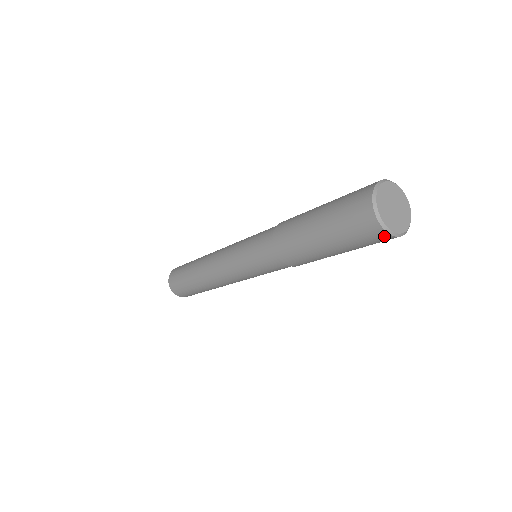
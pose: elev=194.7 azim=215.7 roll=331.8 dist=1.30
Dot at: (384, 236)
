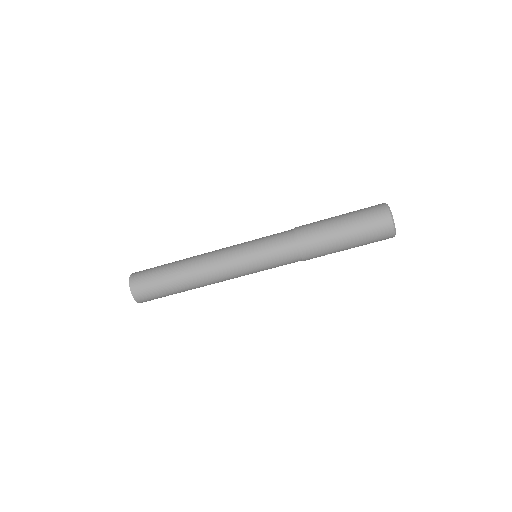
Dot at: (390, 234)
